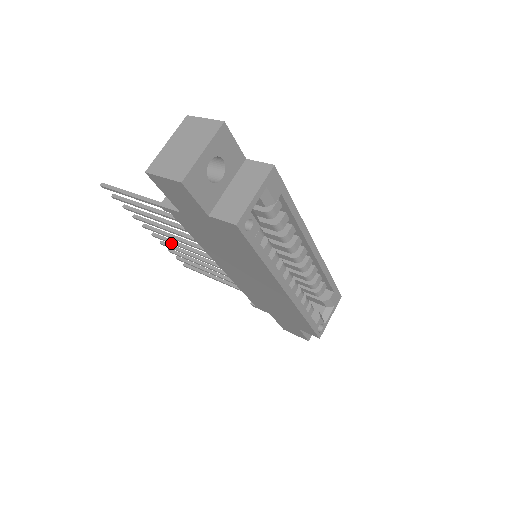
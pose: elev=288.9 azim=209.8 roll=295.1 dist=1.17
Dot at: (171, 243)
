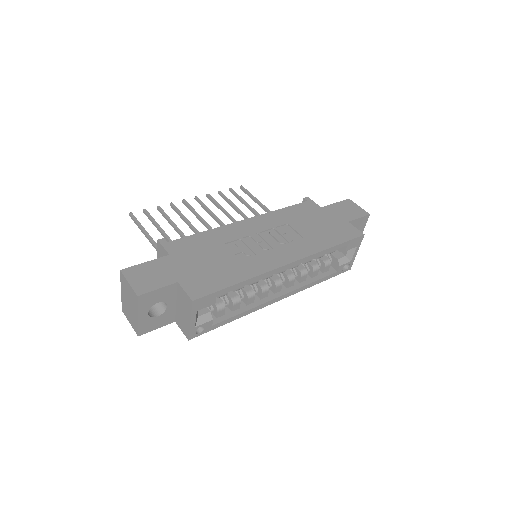
Dot at: (208, 212)
